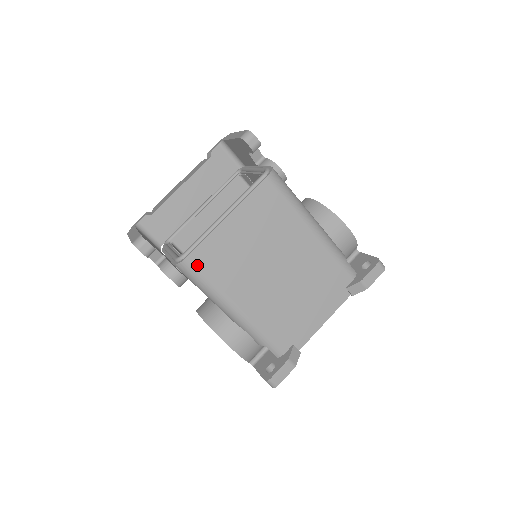
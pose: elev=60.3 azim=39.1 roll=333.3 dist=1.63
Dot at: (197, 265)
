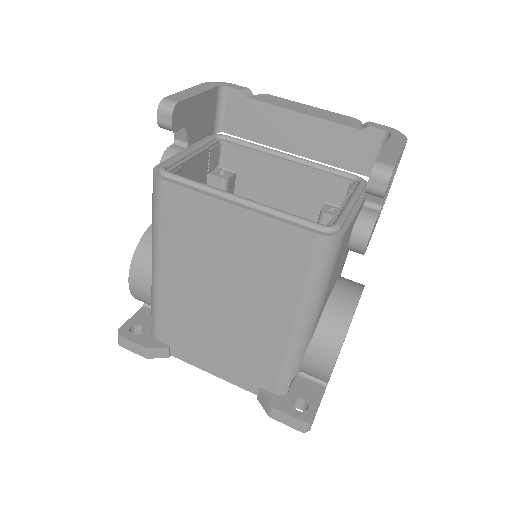
Dot at: (163, 197)
